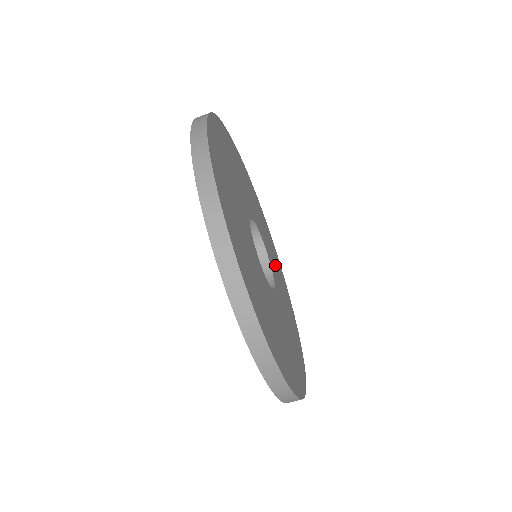
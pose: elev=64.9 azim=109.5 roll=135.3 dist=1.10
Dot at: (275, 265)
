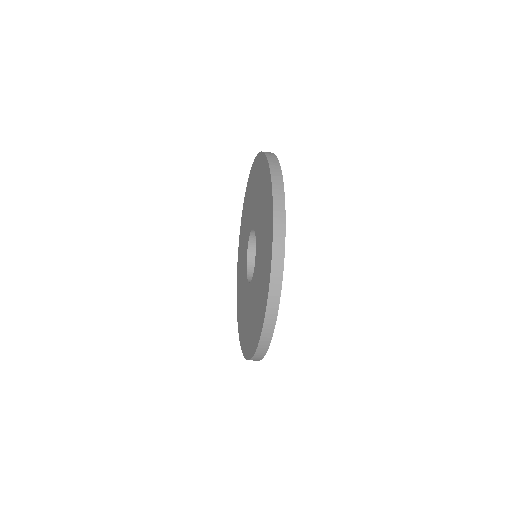
Dot at: occluded
